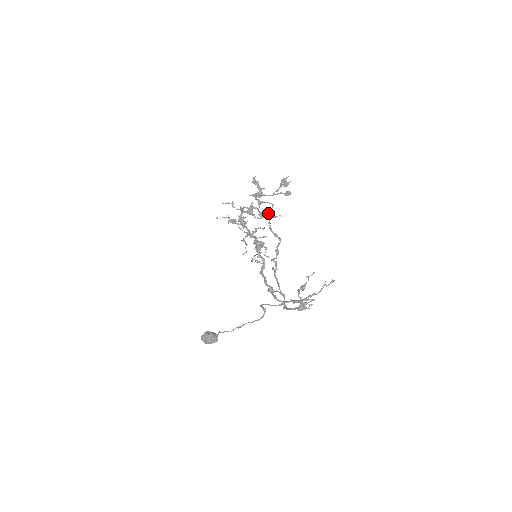
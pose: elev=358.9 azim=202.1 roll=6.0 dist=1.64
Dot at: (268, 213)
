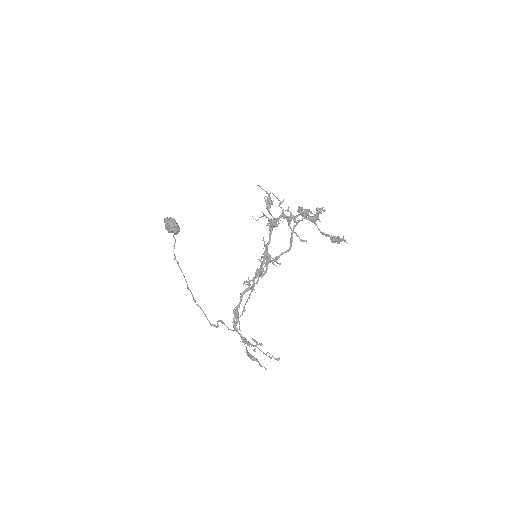
Dot at: (306, 216)
